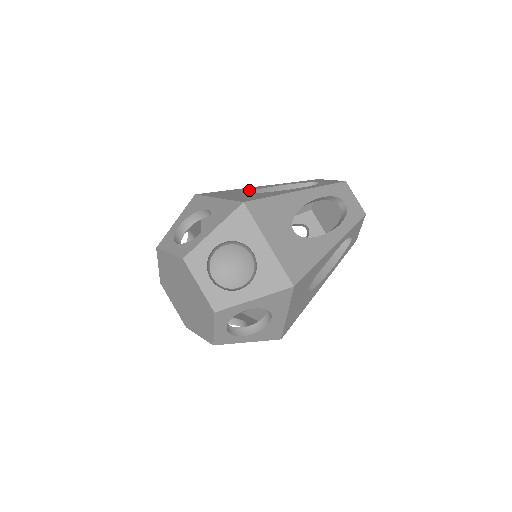
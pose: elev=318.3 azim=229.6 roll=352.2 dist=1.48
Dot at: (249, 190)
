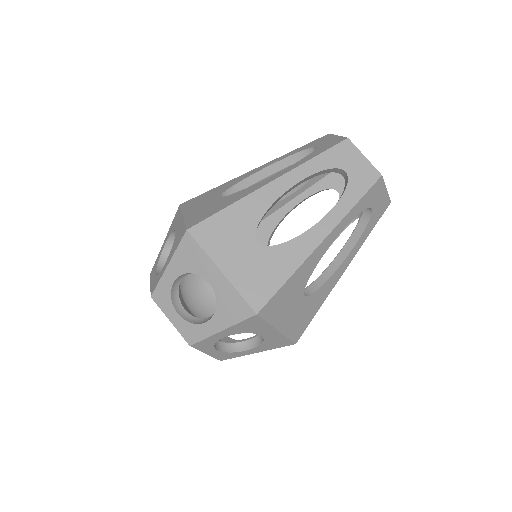
Dot at: (229, 187)
